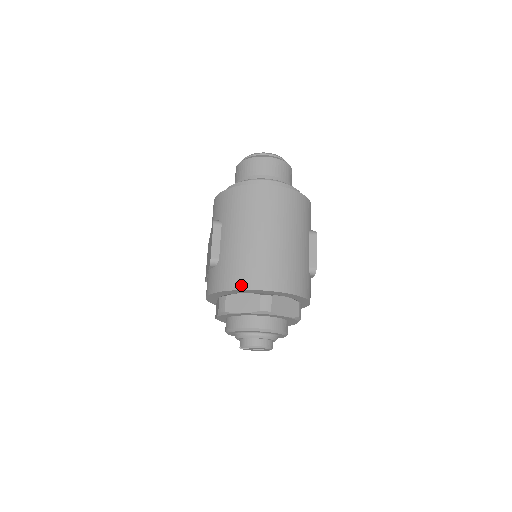
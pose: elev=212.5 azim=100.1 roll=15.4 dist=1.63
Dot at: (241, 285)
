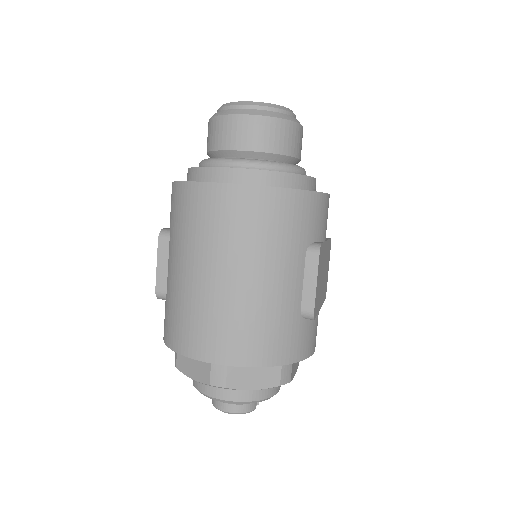
Dot at: (181, 348)
